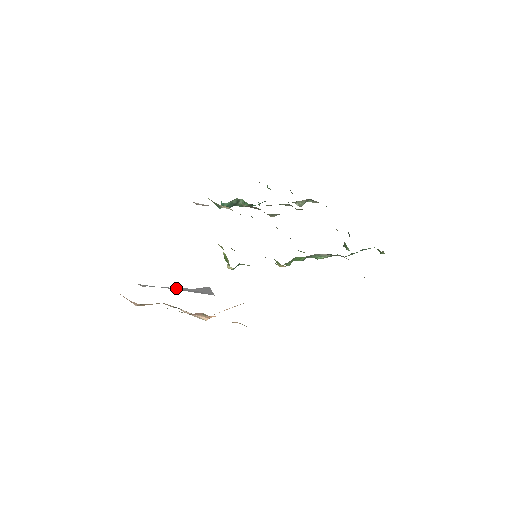
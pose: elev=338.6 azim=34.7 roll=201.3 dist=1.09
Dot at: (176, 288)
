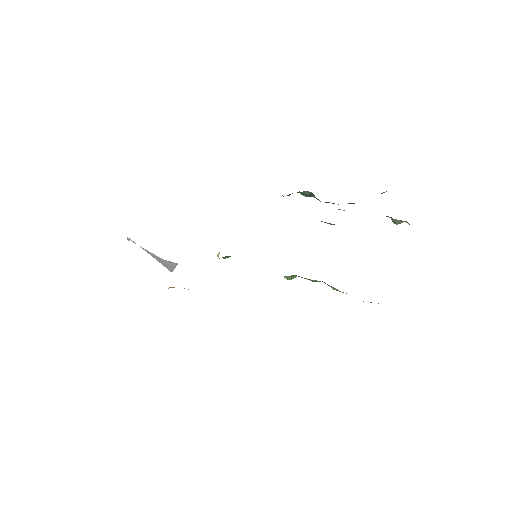
Dot at: (150, 252)
